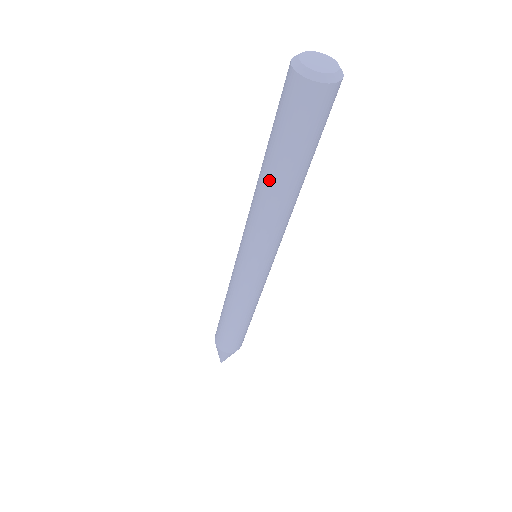
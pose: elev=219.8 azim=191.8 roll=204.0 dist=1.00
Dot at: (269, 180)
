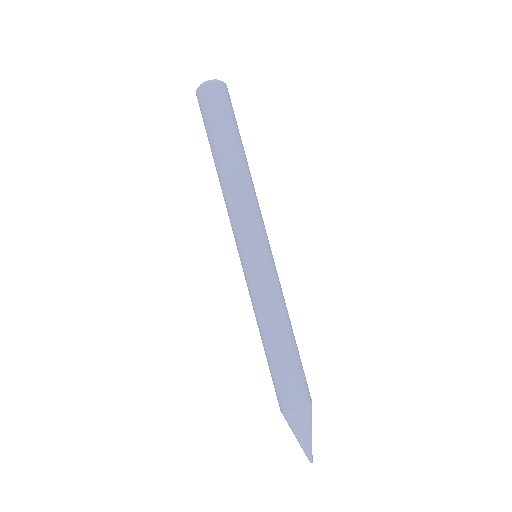
Dot at: (216, 166)
